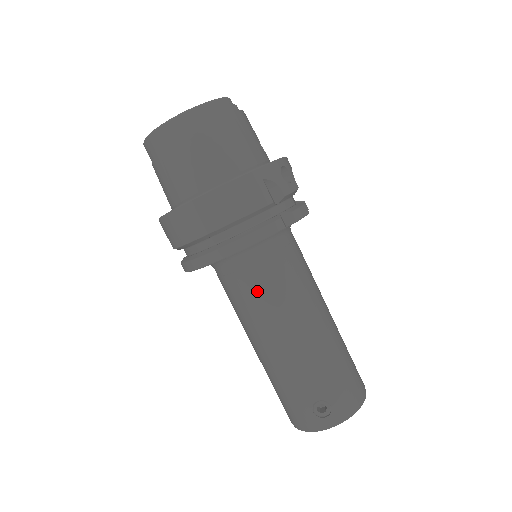
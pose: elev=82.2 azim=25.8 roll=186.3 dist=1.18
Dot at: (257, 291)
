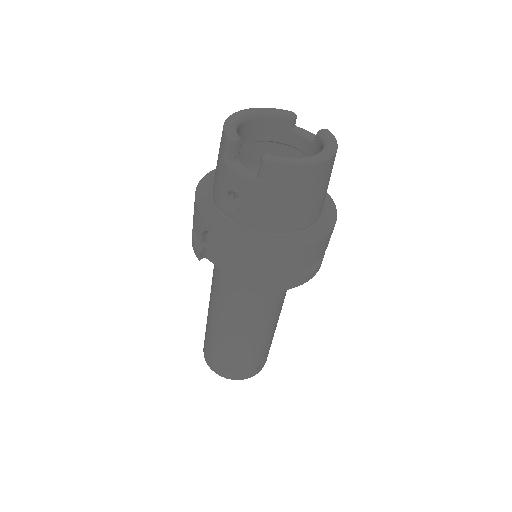
Dot at: (278, 296)
